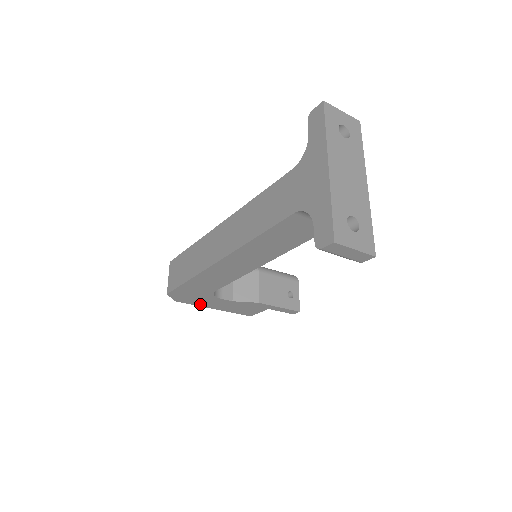
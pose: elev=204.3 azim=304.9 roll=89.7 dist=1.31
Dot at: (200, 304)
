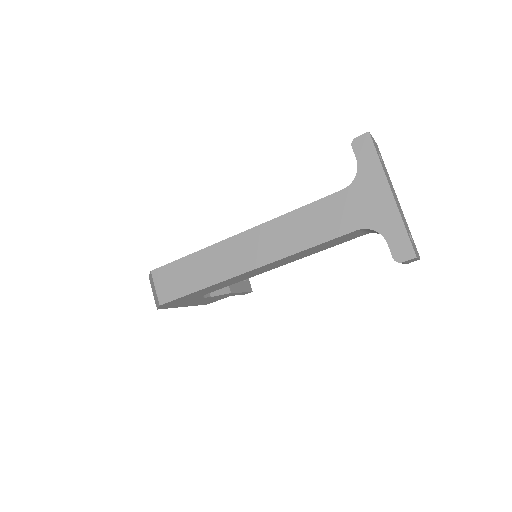
Dot at: (177, 306)
